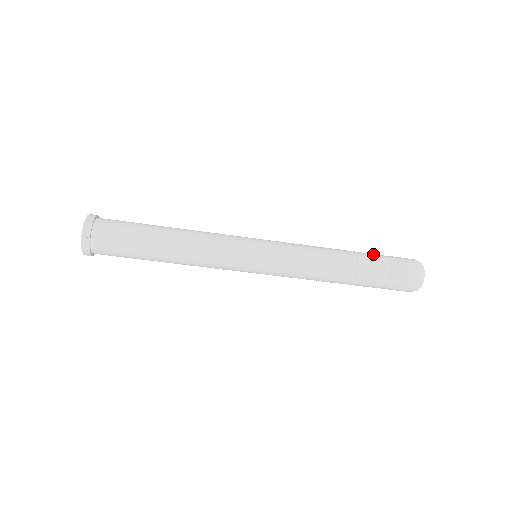
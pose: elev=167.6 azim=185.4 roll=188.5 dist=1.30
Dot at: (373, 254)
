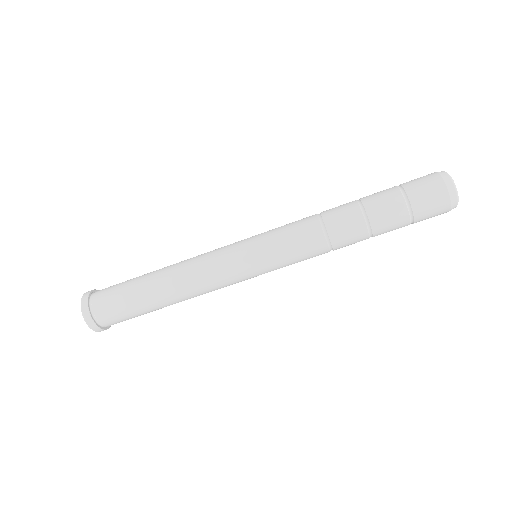
Dot at: (382, 191)
